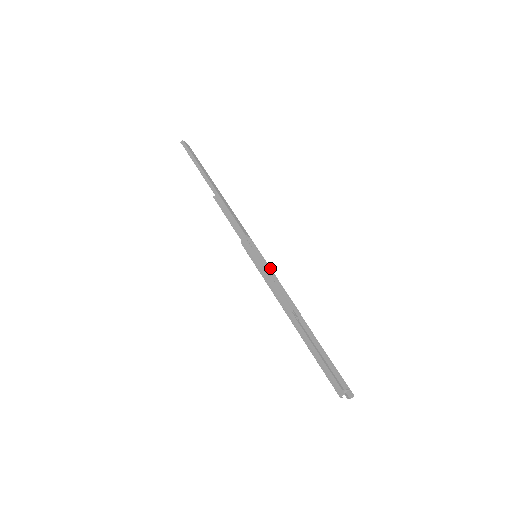
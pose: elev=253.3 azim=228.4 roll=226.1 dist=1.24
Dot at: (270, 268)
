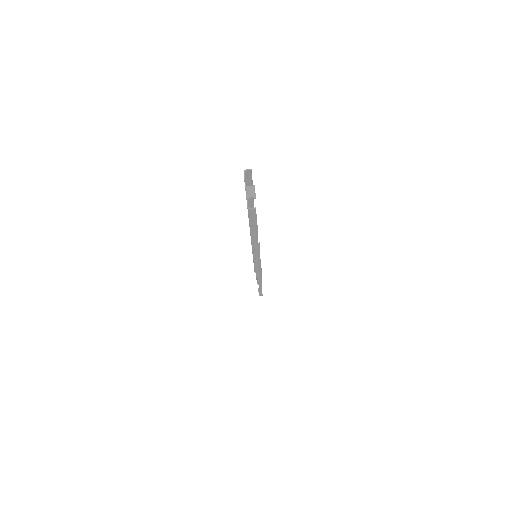
Dot at: (260, 260)
